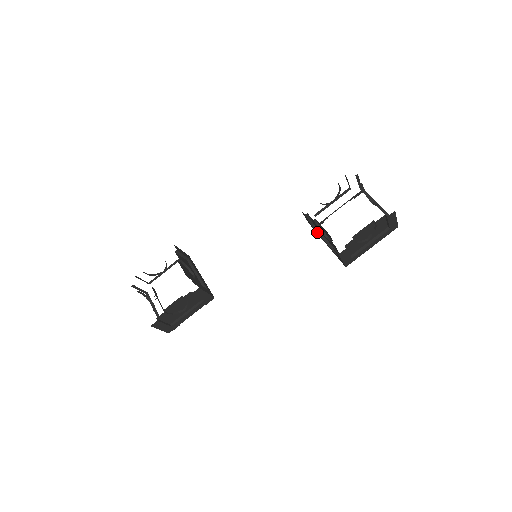
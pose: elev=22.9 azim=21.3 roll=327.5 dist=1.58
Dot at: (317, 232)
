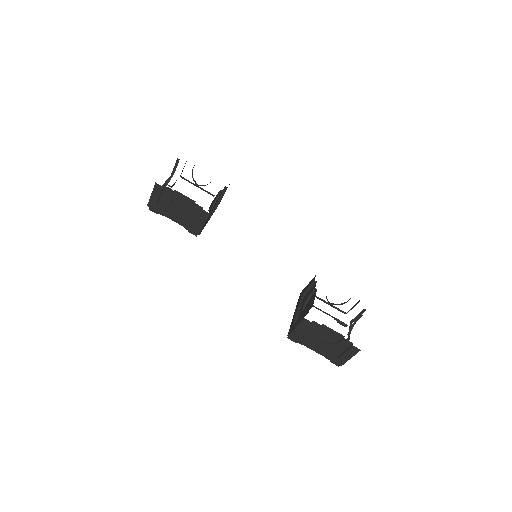
Dot at: (301, 300)
